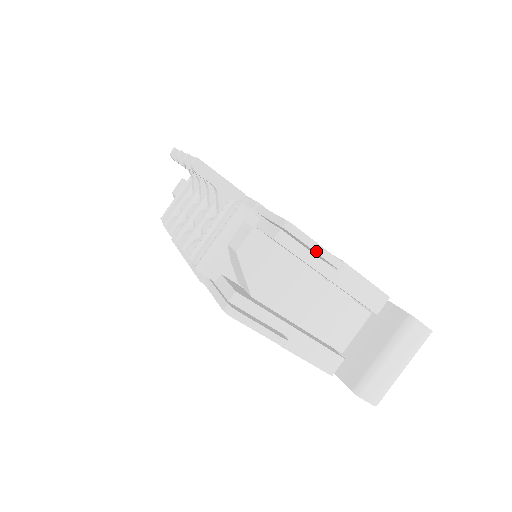
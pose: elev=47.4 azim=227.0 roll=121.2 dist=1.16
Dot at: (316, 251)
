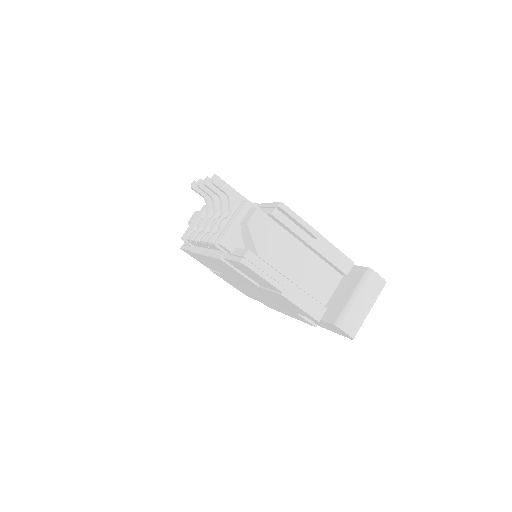
Dot at: (300, 223)
